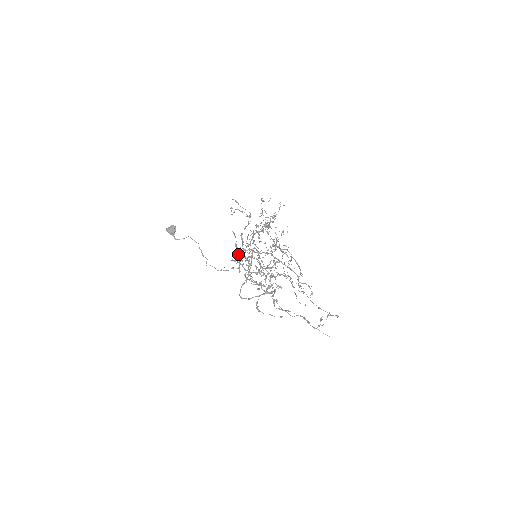
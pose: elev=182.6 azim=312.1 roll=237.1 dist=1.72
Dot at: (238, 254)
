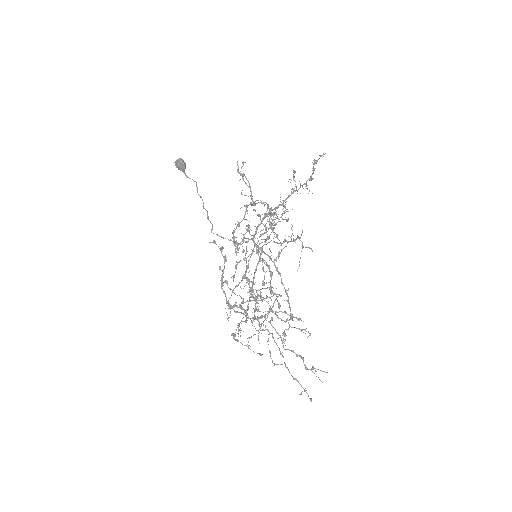
Dot at: occluded
